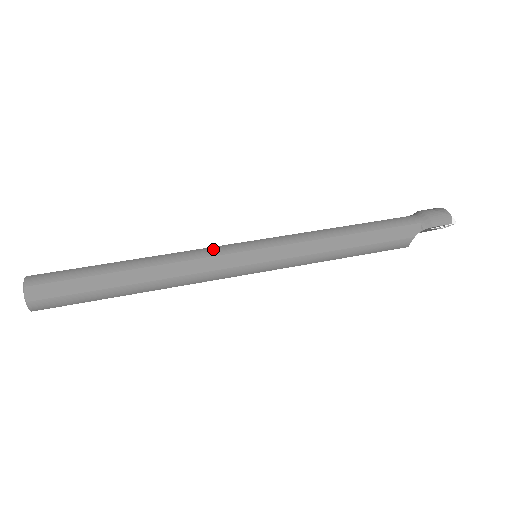
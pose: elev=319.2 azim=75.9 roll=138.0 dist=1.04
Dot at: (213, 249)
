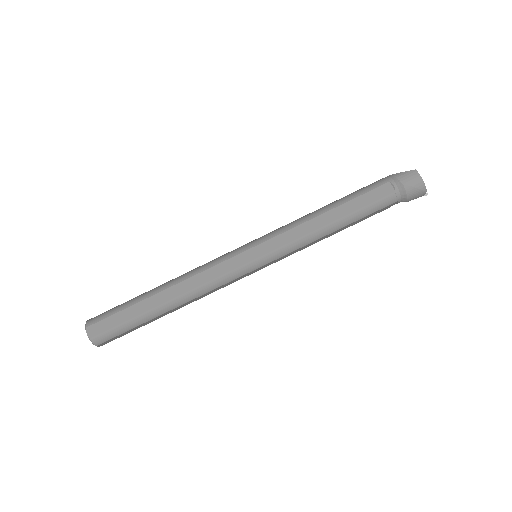
Dot at: (225, 278)
